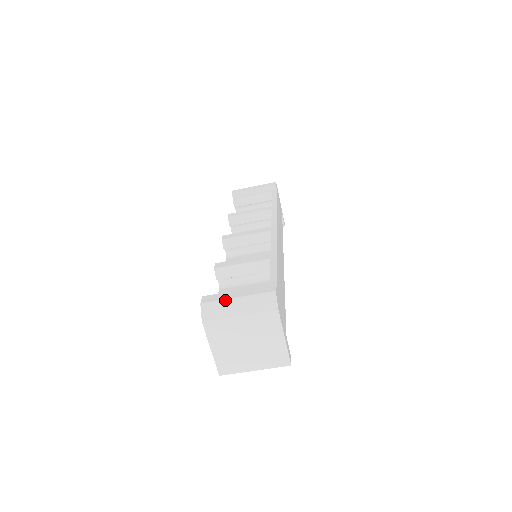
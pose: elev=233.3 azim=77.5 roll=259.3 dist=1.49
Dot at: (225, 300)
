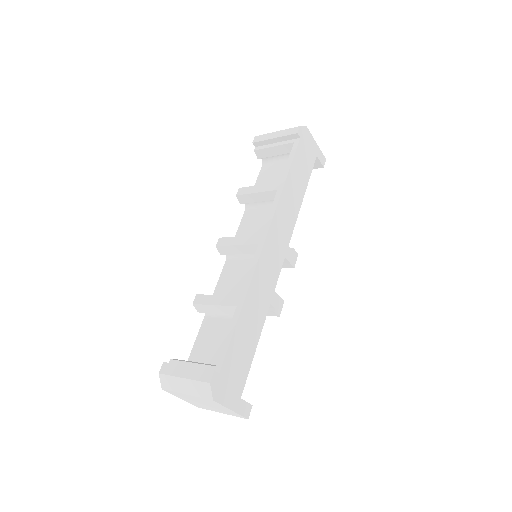
Dot at: (175, 377)
